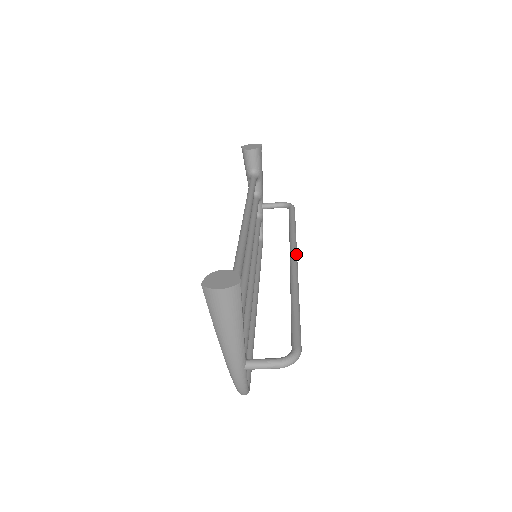
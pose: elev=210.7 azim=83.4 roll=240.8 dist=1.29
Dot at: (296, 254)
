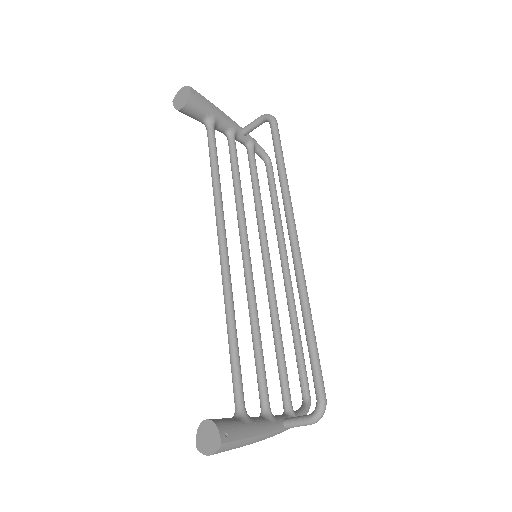
Dot at: (293, 231)
